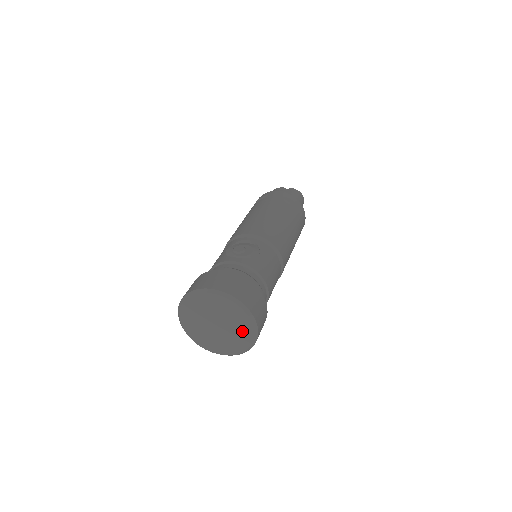
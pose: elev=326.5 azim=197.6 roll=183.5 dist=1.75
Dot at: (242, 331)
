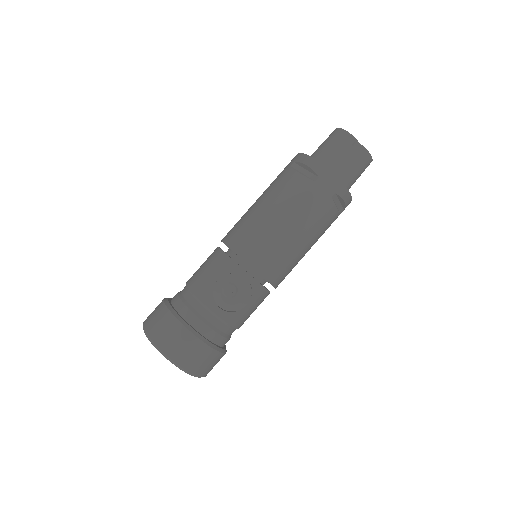
Dot at: occluded
